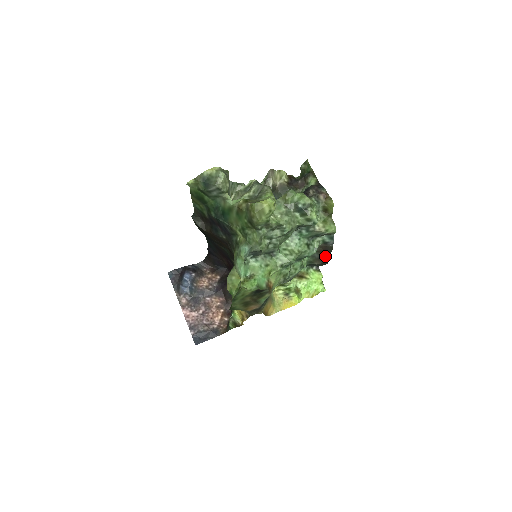
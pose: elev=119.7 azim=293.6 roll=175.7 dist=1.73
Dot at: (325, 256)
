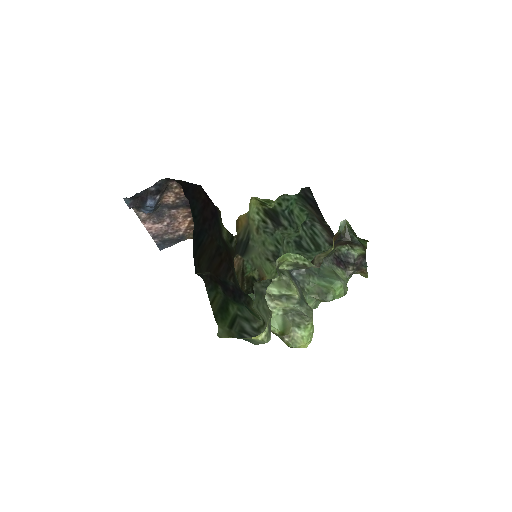
Dot at: (325, 225)
